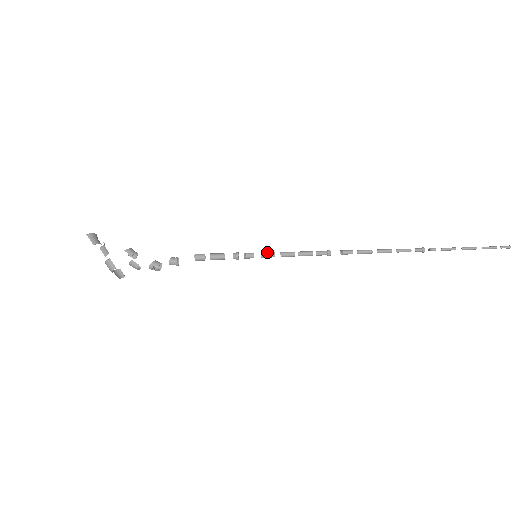
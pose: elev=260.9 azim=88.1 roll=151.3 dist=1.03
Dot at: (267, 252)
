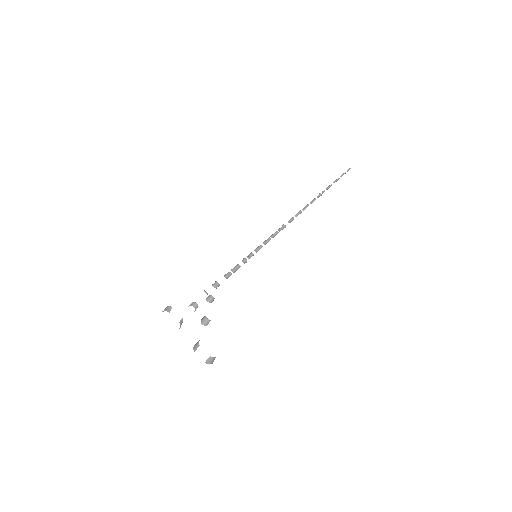
Dot at: (257, 249)
